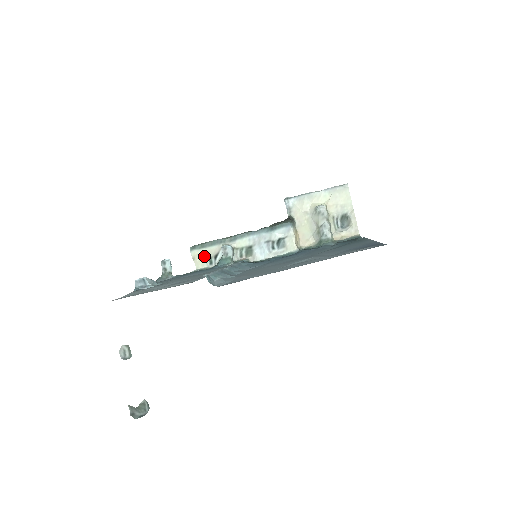
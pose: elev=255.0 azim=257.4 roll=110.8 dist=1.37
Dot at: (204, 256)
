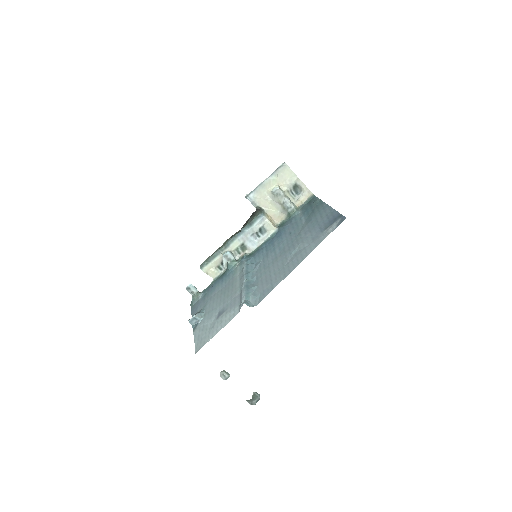
Dot at: (213, 268)
